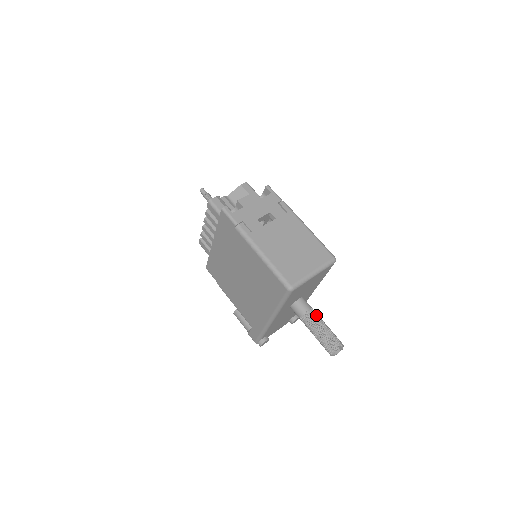
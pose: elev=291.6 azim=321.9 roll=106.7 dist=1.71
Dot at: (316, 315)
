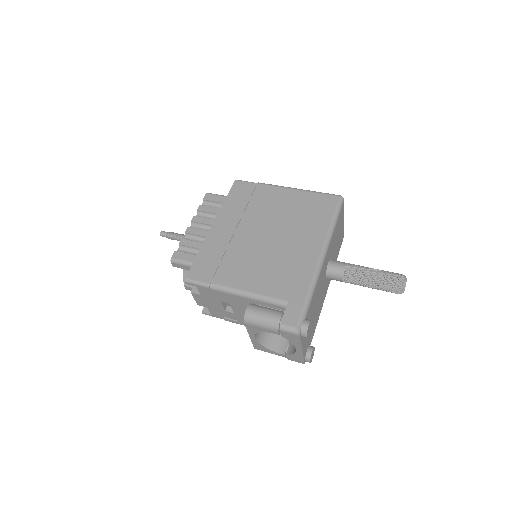
Dot at: occluded
